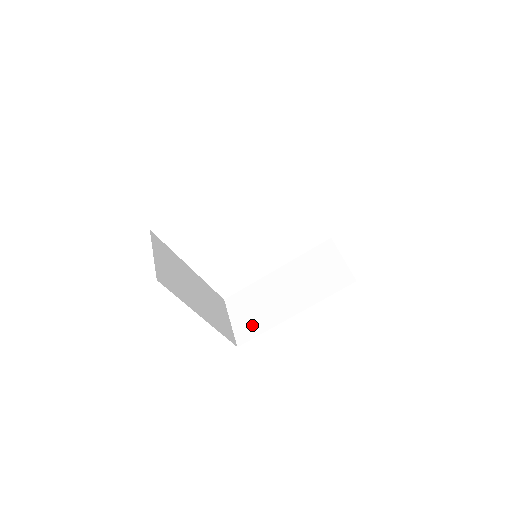
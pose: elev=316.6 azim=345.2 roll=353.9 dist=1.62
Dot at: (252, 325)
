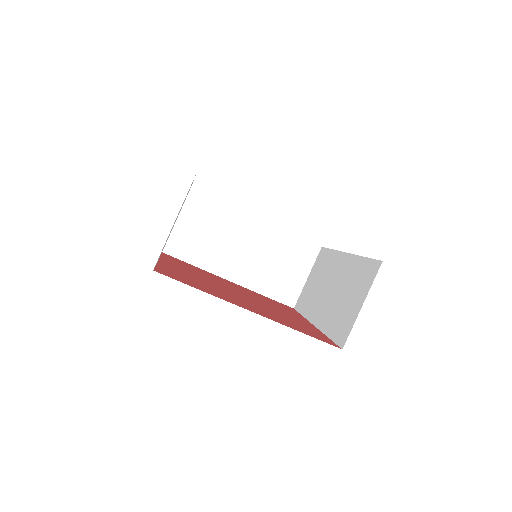
Dot at: (191, 247)
